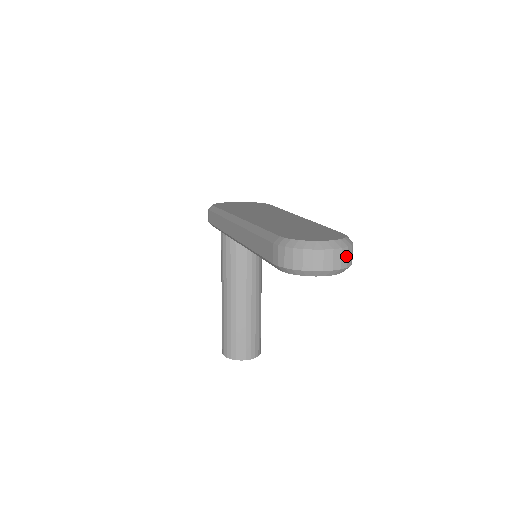
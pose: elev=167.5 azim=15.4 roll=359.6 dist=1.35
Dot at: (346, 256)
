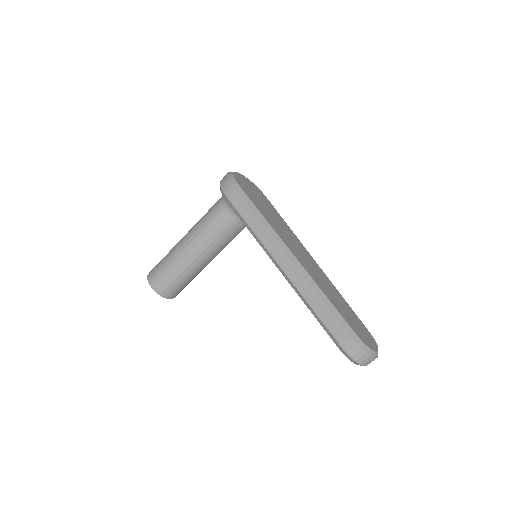
Dot at: occluded
